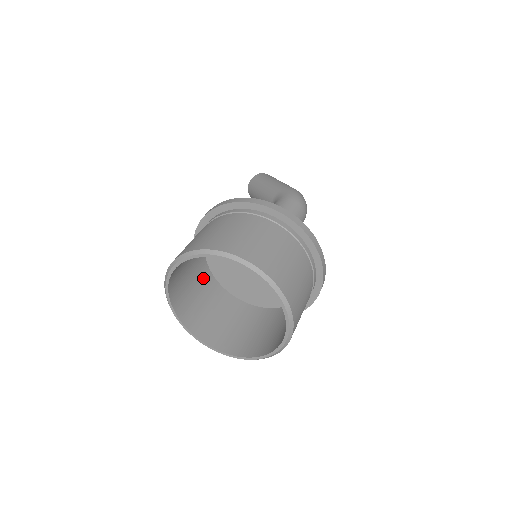
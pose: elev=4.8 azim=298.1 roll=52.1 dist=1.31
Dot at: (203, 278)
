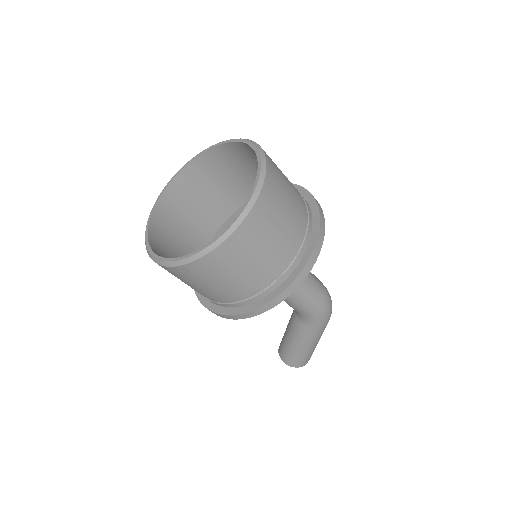
Dot at: occluded
